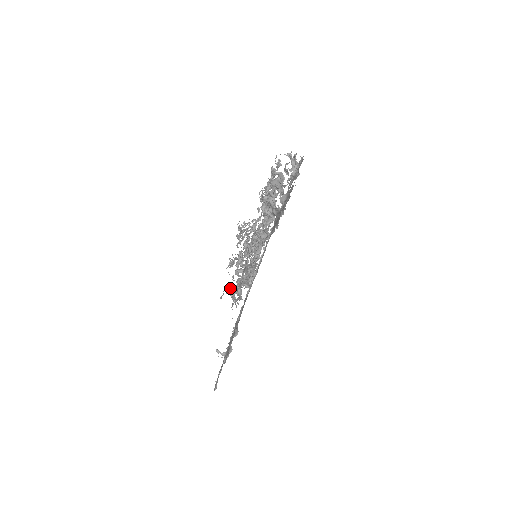
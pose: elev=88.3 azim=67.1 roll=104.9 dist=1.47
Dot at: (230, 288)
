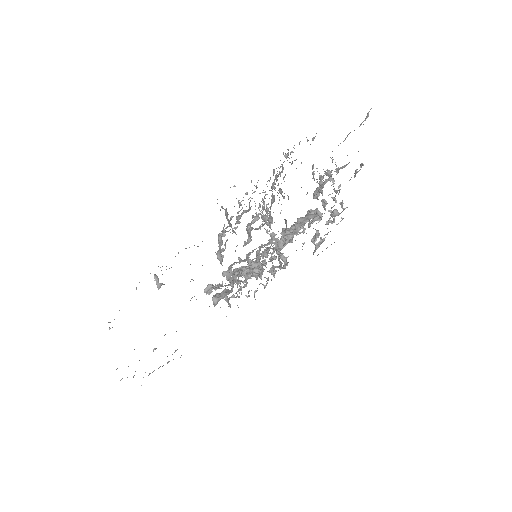
Dot at: occluded
